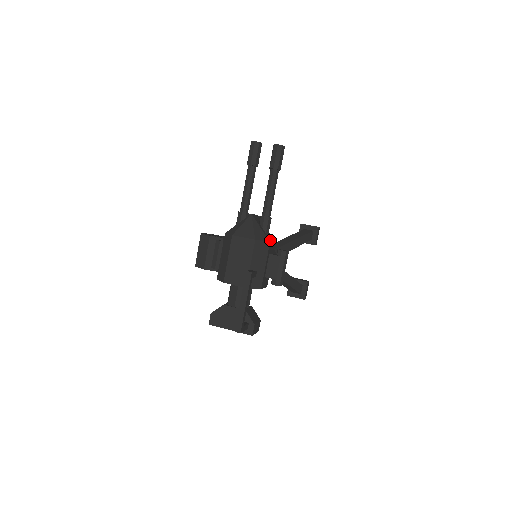
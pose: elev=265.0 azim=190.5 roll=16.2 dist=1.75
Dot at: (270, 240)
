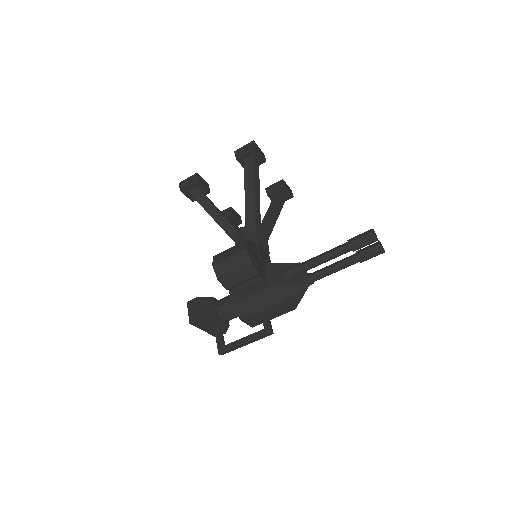
Dot at: occluded
